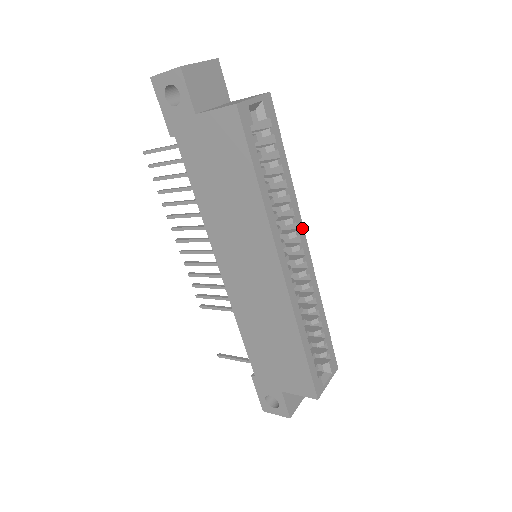
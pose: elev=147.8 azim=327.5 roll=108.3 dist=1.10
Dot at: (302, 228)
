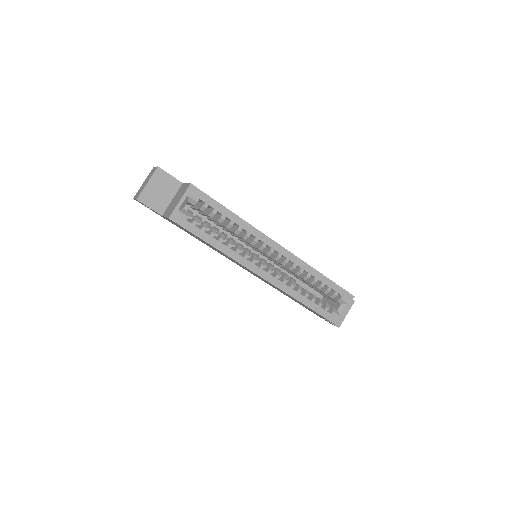
Dot at: (268, 239)
